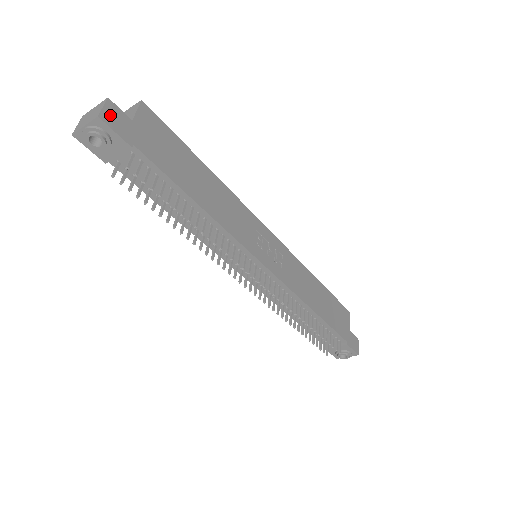
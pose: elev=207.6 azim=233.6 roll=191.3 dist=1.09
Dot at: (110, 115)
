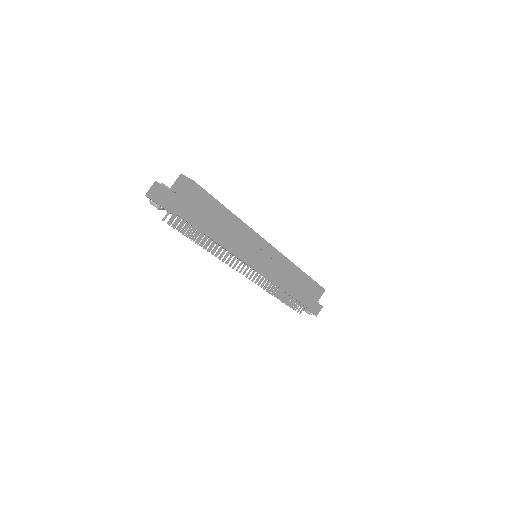
Dot at: (165, 199)
